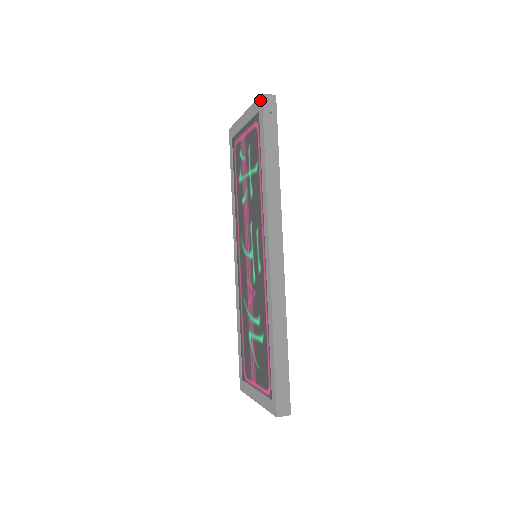
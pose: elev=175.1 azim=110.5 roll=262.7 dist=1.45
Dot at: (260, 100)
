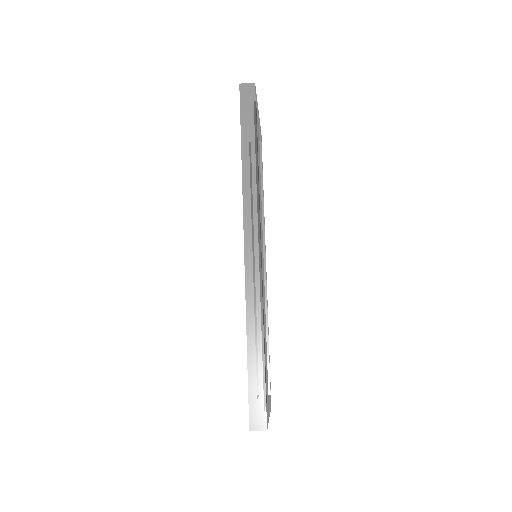
Dot at: occluded
